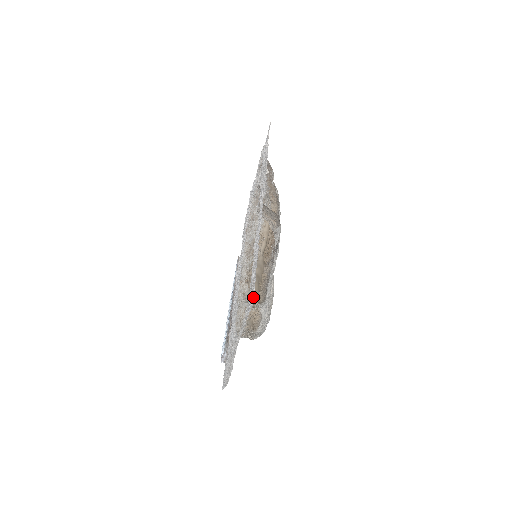
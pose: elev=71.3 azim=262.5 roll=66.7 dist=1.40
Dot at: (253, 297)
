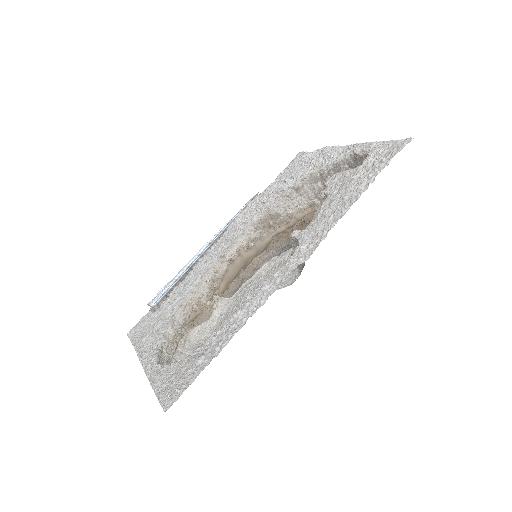
Dot at: (173, 400)
